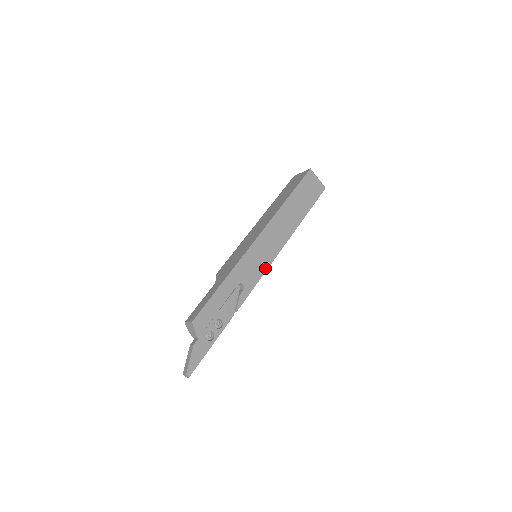
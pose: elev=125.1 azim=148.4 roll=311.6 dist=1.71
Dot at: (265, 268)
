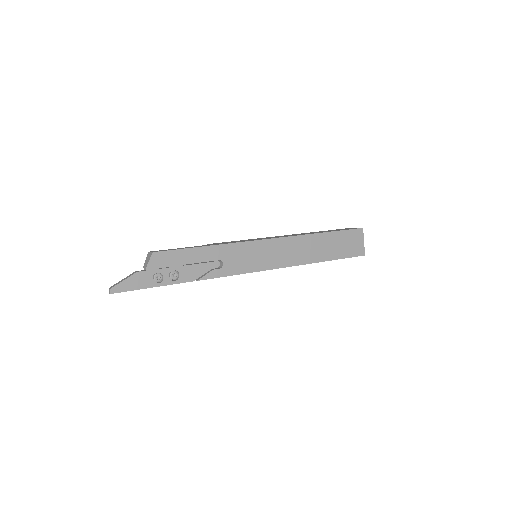
Dot at: (255, 269)
